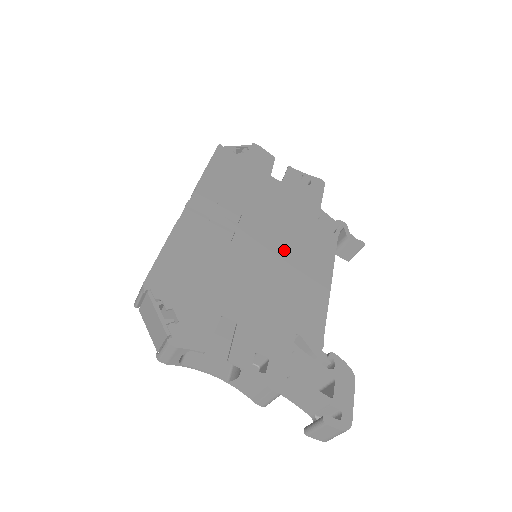
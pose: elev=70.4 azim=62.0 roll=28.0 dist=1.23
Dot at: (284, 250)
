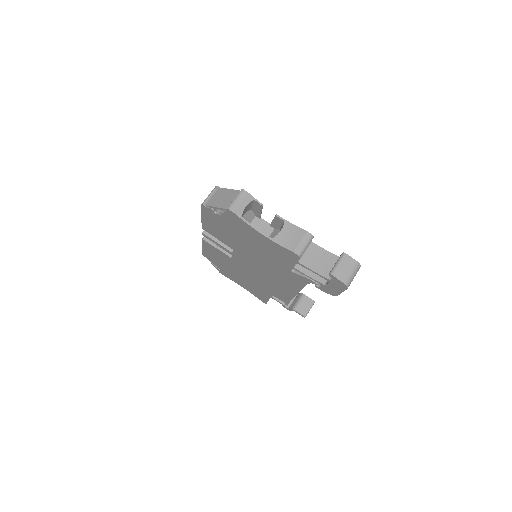
Dot at: occluded
